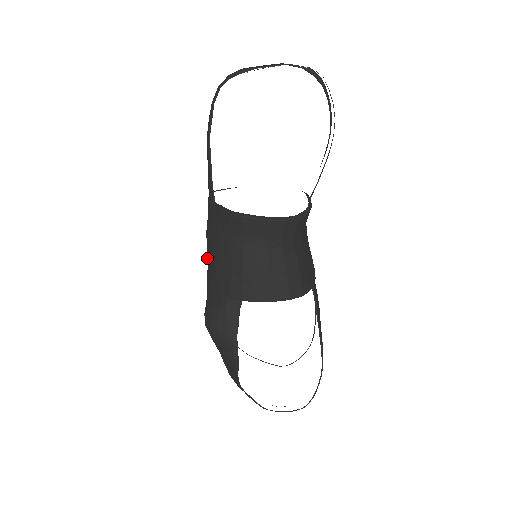
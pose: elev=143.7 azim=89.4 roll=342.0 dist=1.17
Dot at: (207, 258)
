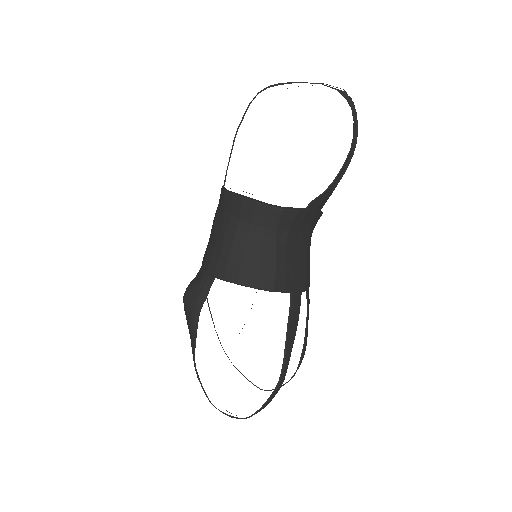
Dot at: occluded
